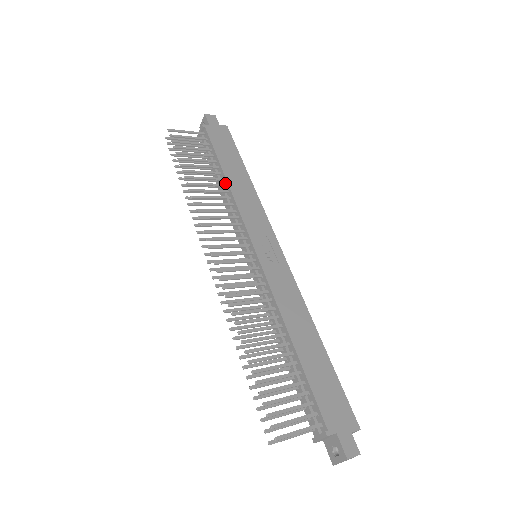
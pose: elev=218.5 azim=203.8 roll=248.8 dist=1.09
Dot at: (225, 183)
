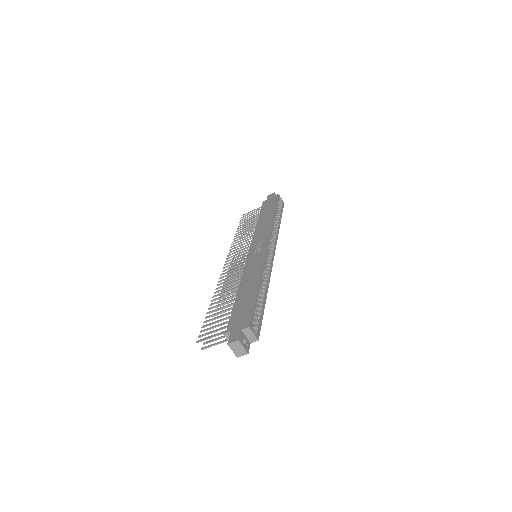
Dot at: occluded
